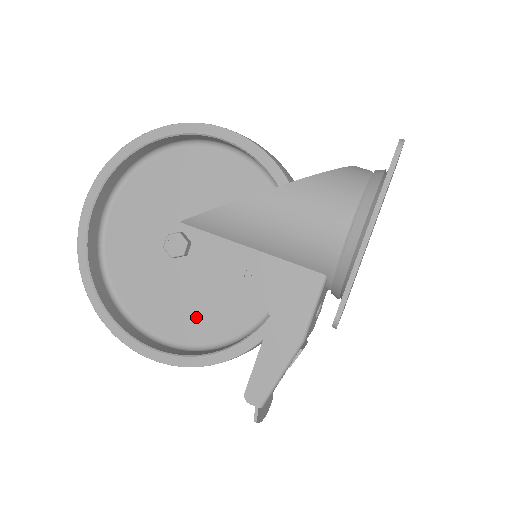
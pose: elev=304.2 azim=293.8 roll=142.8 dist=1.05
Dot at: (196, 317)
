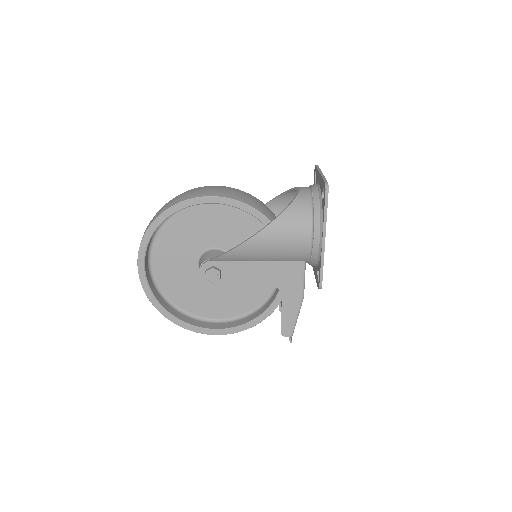
Dot at: (233, 301)
